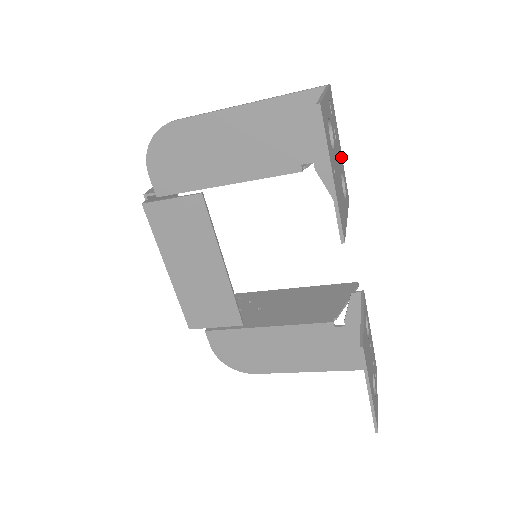
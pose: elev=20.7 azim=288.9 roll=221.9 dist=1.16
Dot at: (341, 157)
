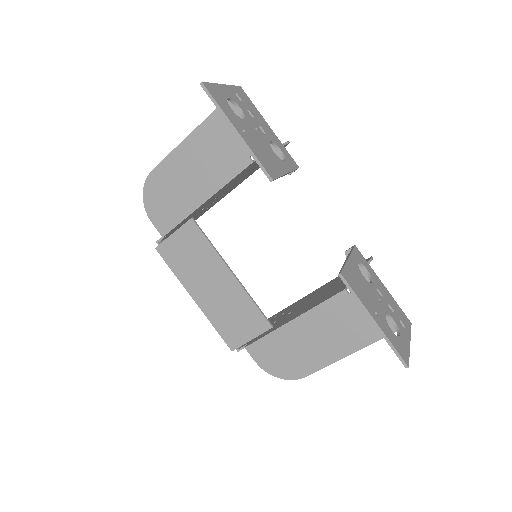
Dot at: (273, 134)
